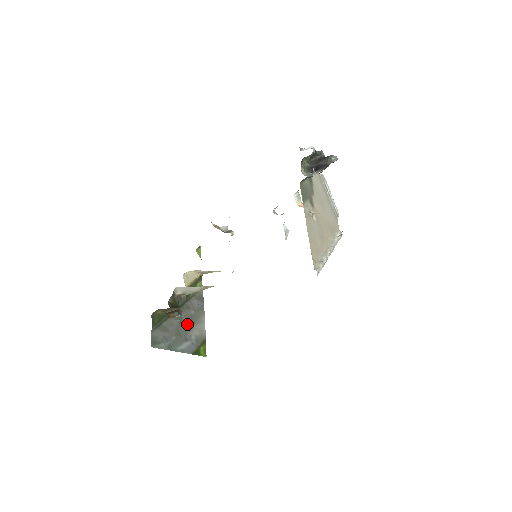
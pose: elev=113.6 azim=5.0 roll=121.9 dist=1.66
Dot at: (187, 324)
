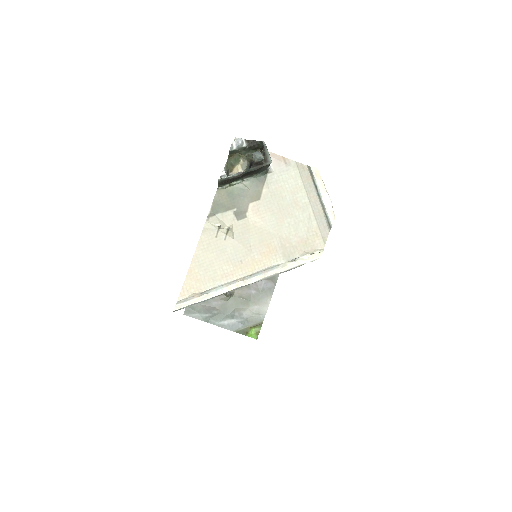
Dot at: (240, 302)
